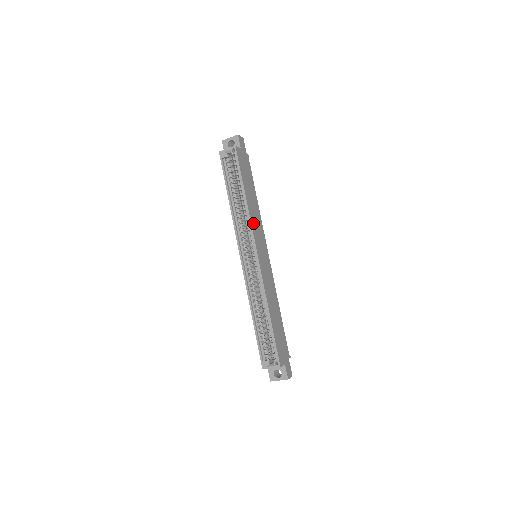
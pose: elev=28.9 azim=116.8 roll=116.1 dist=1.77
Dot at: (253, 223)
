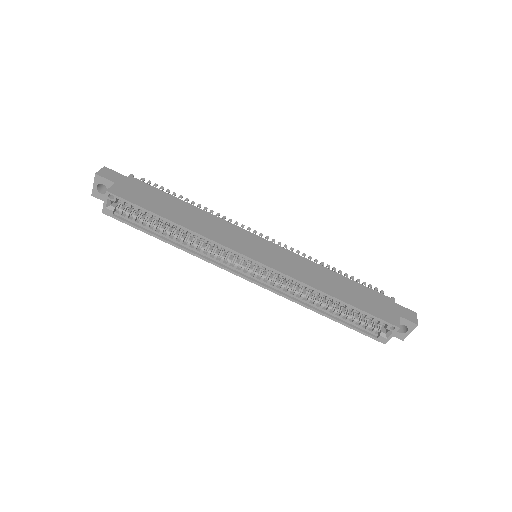
Dot at: (215, 237)
